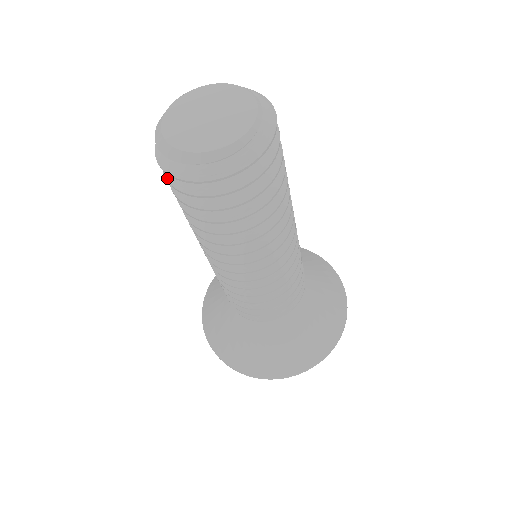
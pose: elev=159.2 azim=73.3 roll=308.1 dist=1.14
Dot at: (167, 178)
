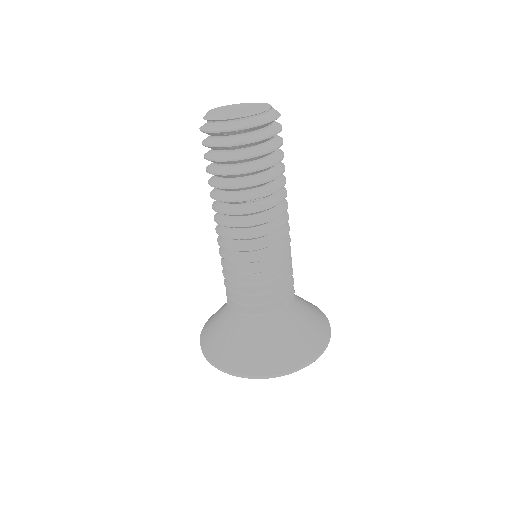
Dot at: occluded
